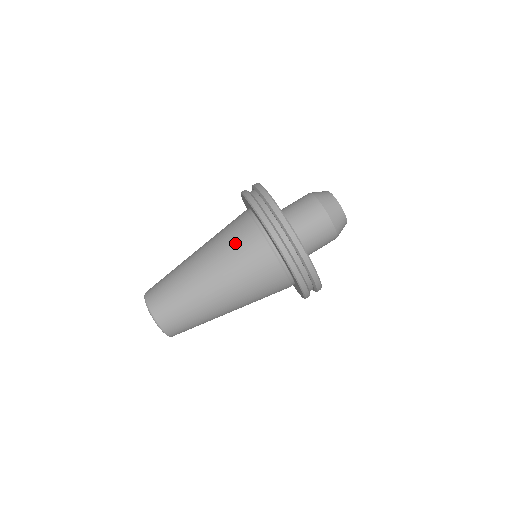
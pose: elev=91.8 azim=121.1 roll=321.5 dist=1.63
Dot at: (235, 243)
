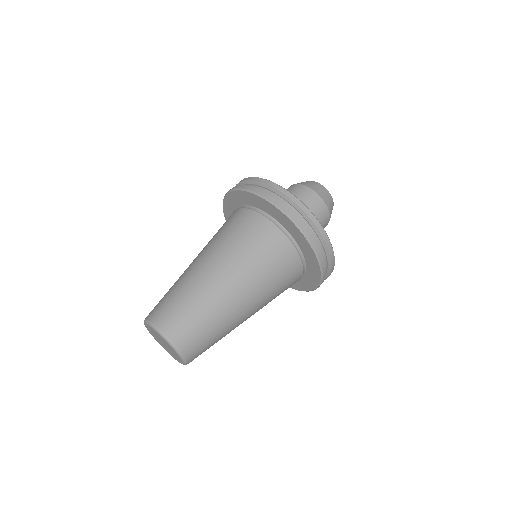
Dot at: (219, 230)
